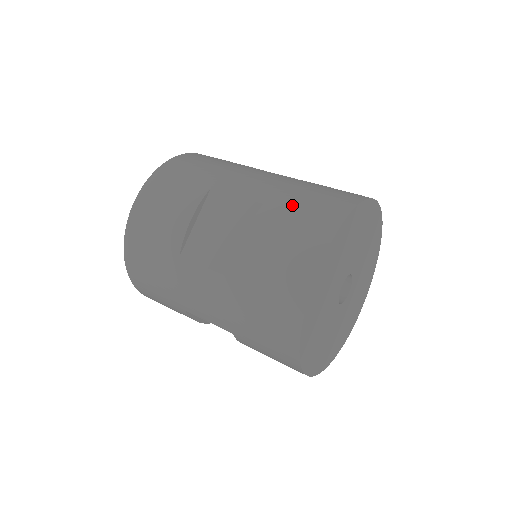
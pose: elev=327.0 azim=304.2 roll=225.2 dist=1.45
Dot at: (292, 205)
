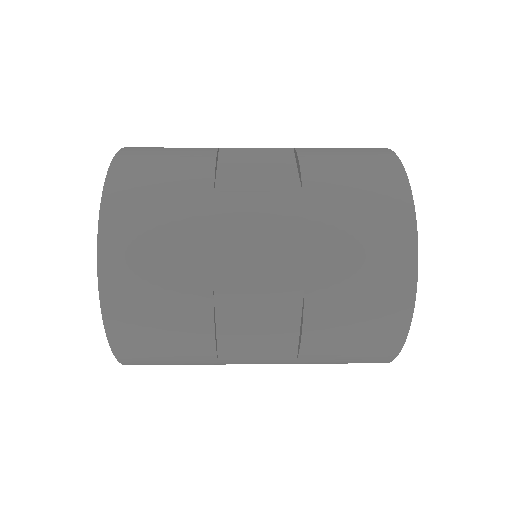
Dot at: occluded
